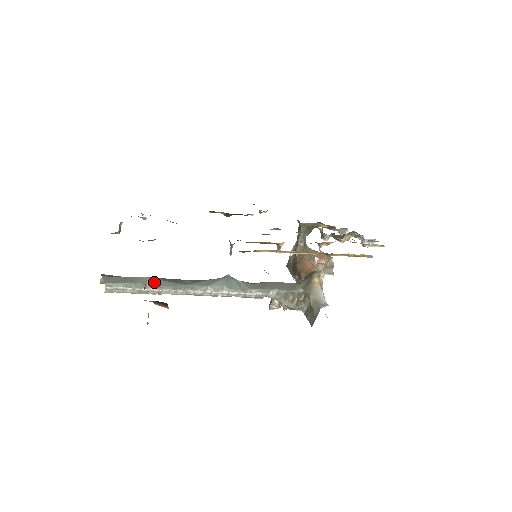
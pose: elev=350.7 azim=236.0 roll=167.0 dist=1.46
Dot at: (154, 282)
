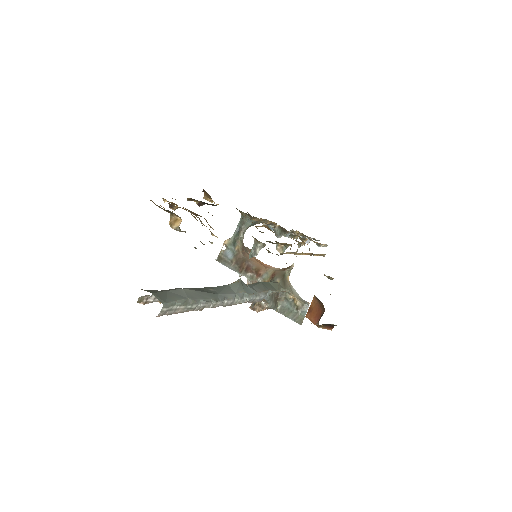
Dot at: (197, 295)
